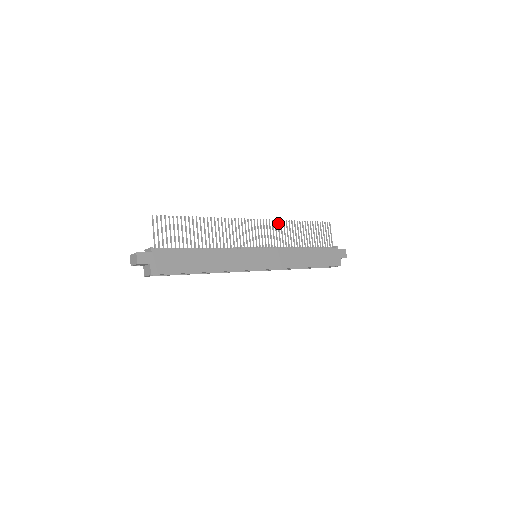
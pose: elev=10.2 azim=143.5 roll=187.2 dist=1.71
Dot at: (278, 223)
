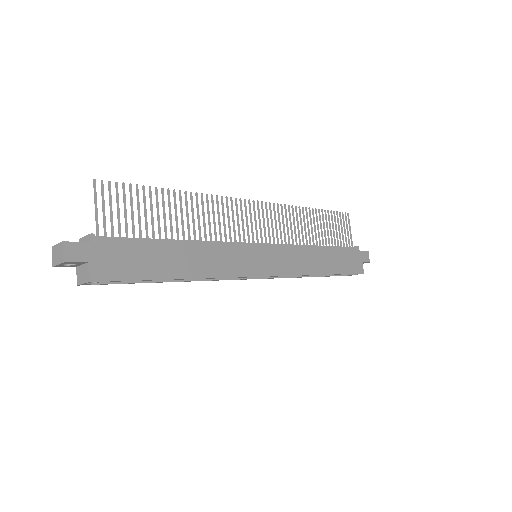
Dot at: (285, 209)
